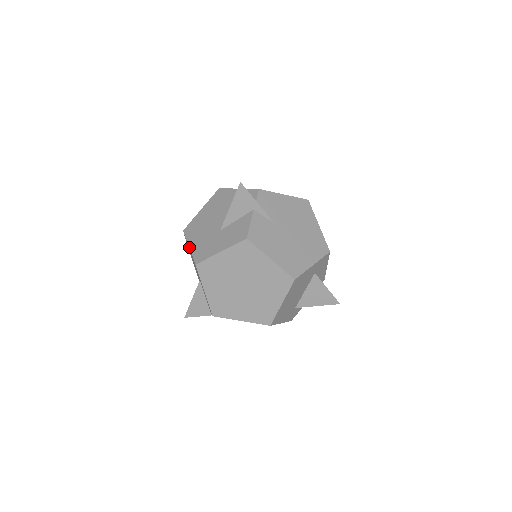
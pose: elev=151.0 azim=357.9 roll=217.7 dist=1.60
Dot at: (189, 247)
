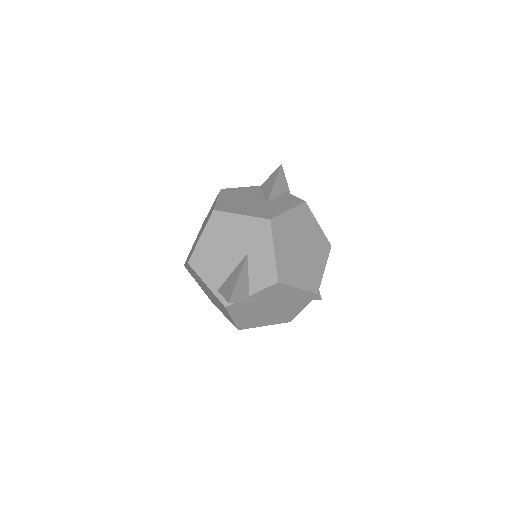
Dot at: (242, 214)
